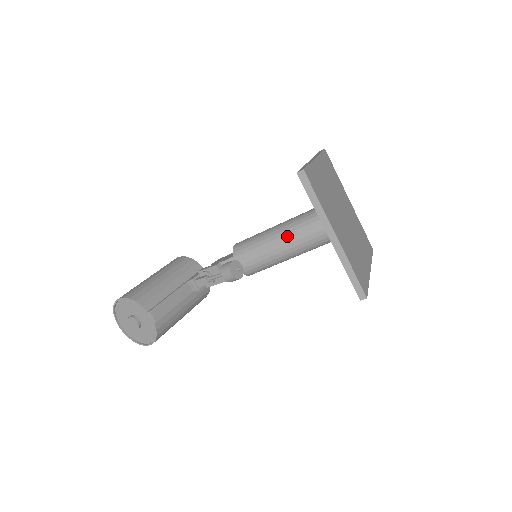
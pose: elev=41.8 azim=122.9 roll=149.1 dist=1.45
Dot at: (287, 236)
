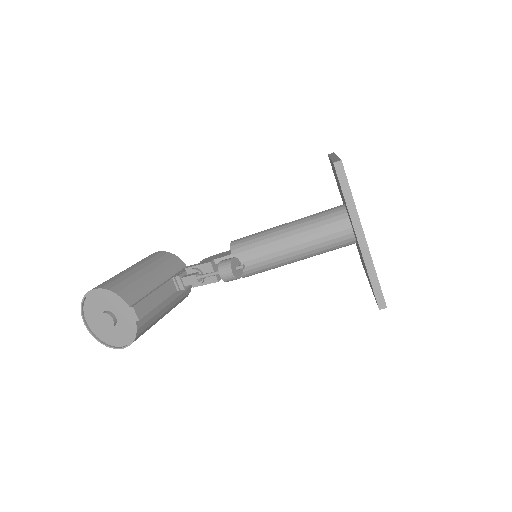
Dot at: (297, 236)
